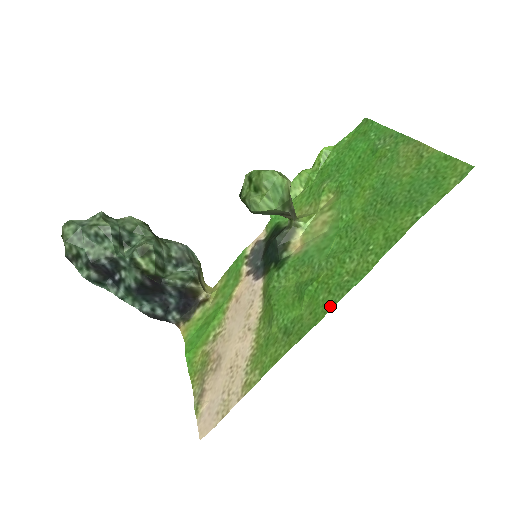
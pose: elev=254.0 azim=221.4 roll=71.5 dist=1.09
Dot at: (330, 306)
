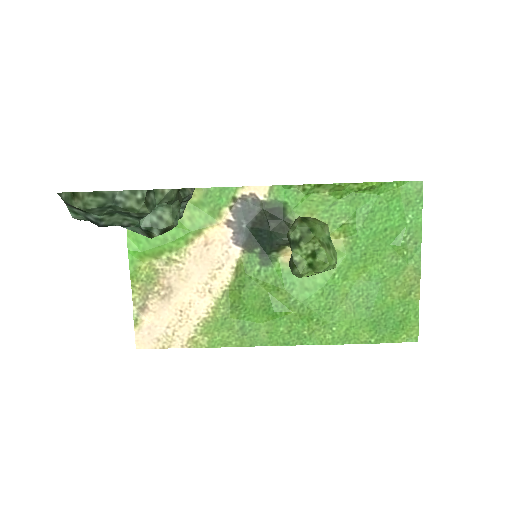
Dot at: (284, 343)
